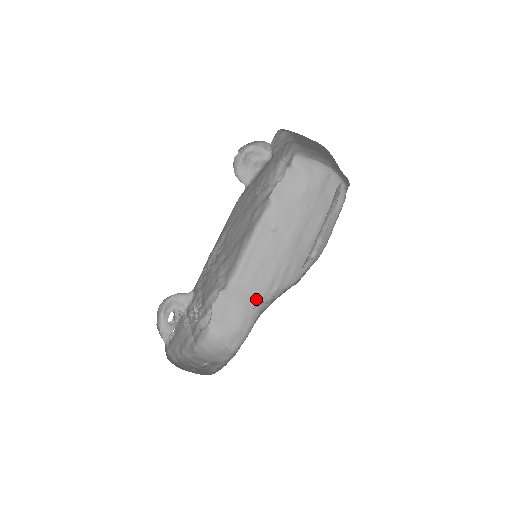
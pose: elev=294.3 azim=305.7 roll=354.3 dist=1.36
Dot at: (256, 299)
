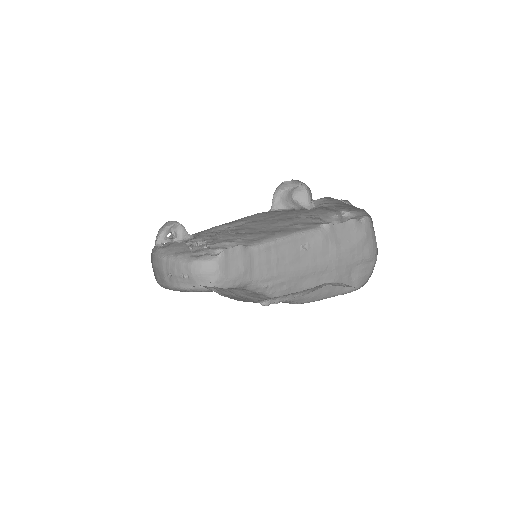
Dot at: (253, 276)
